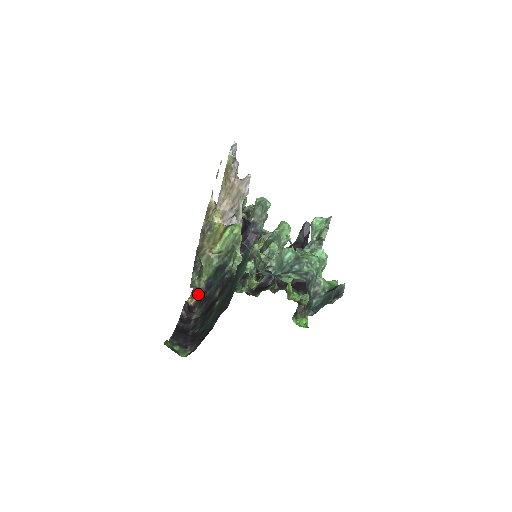
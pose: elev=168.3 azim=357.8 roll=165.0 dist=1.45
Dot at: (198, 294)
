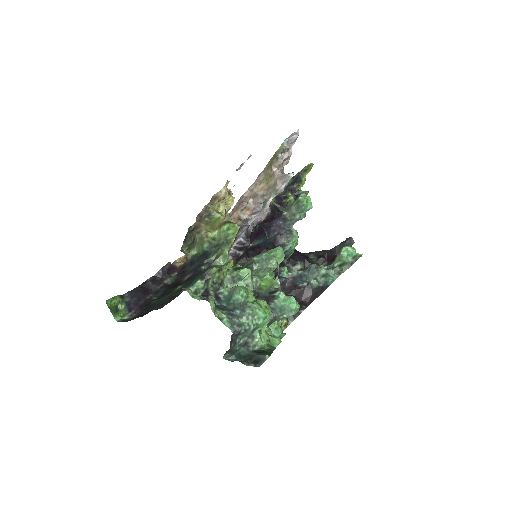
Dot at: (186, 261)
